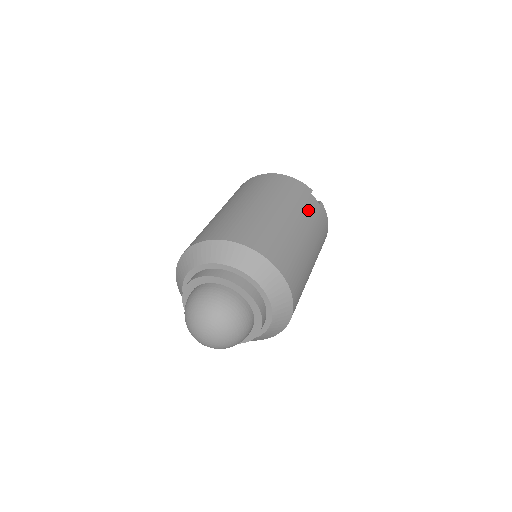
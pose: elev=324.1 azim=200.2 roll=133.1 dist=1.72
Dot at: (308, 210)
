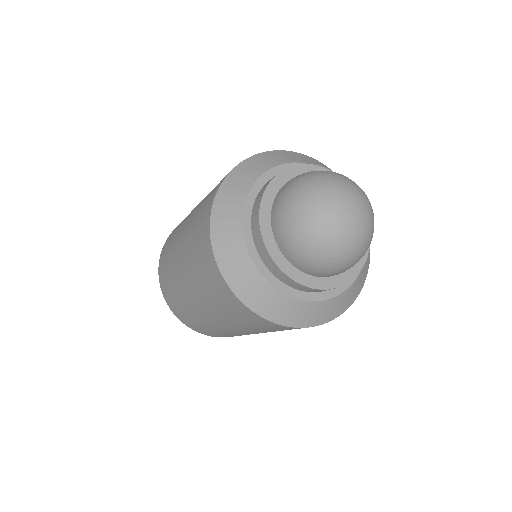
Dot at: occluded
